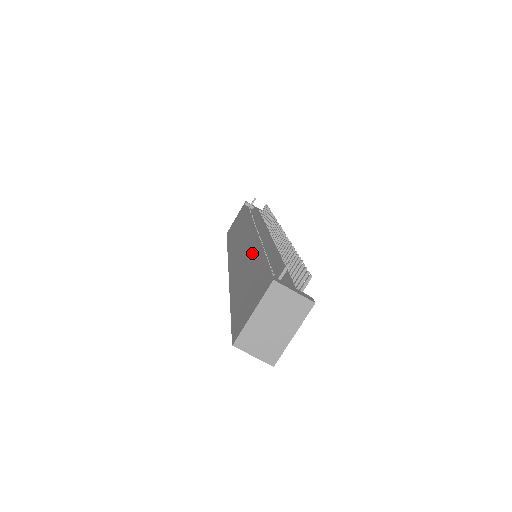
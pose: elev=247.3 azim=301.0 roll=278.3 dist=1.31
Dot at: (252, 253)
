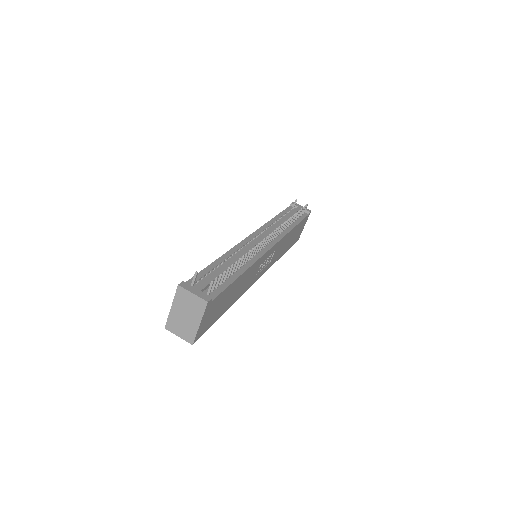
Dot at: occluded
